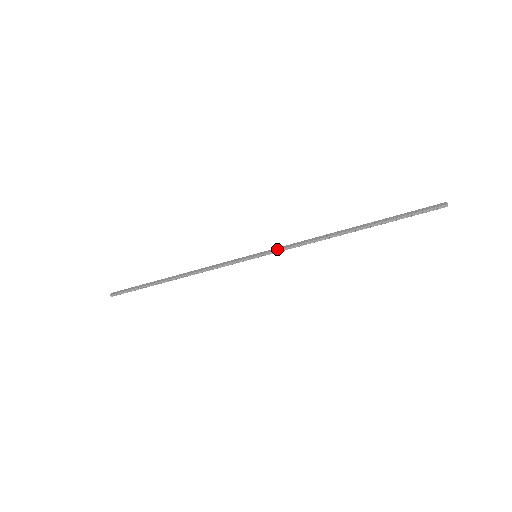
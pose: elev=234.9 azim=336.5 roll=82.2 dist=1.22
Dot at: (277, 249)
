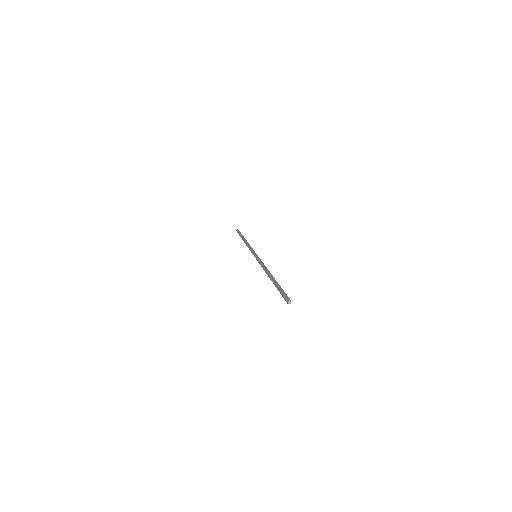
Dot at: (258, 261)
